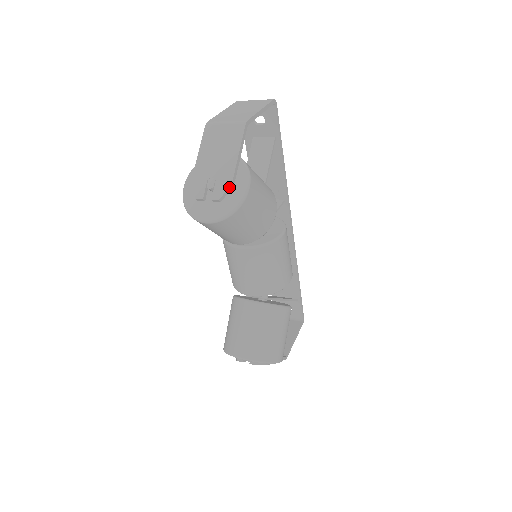
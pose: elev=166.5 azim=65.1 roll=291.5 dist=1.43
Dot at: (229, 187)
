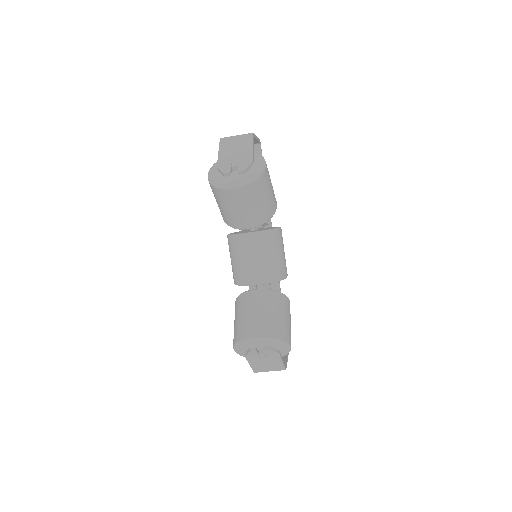
Dot at: (251, 163)
